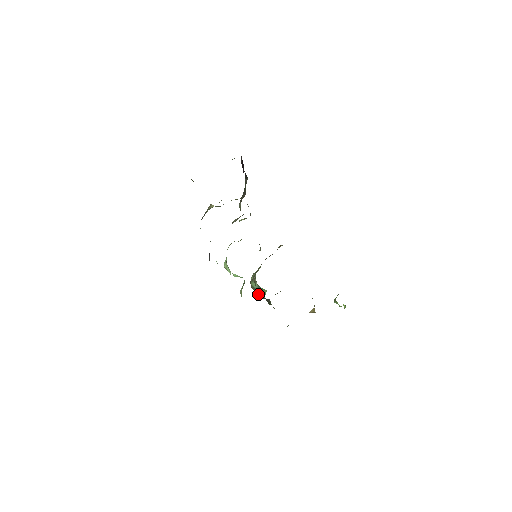
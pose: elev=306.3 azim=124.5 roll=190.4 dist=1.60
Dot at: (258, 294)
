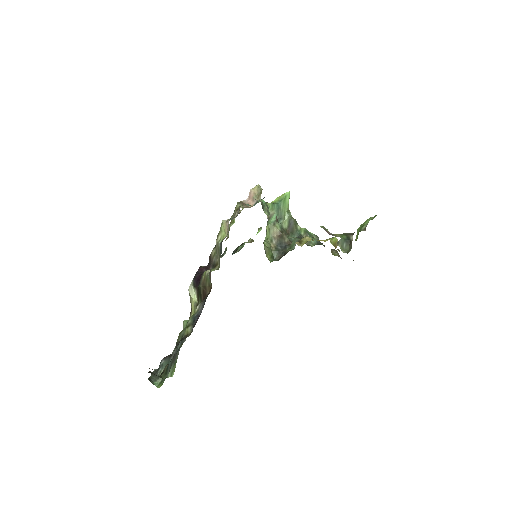
Dot at: (279, 224)
